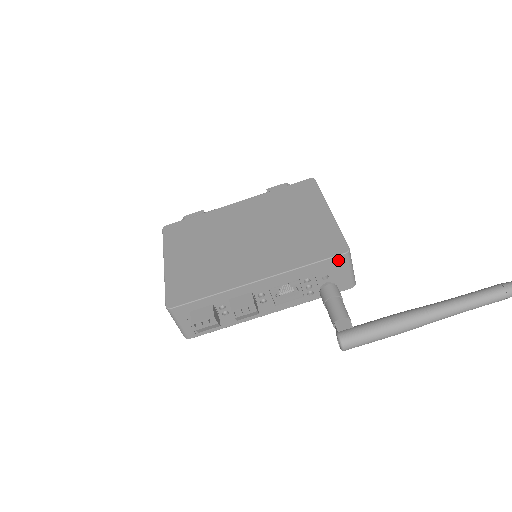
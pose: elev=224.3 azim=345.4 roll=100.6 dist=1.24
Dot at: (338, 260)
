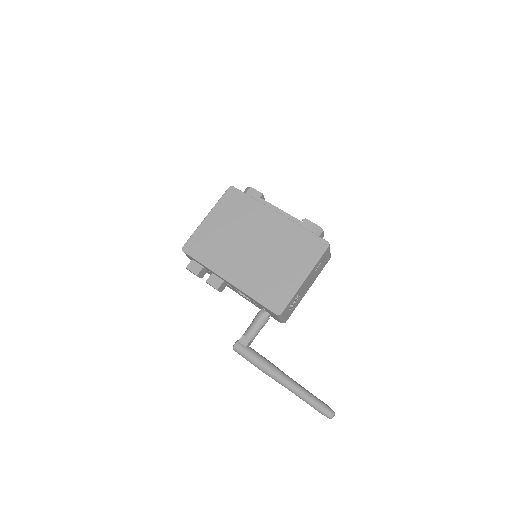
Dot at: (272, 312)
